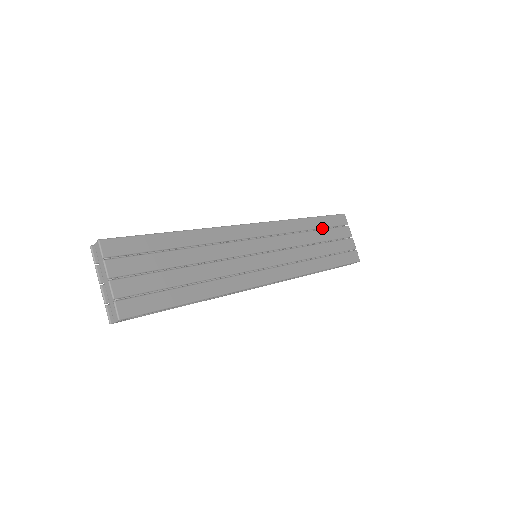
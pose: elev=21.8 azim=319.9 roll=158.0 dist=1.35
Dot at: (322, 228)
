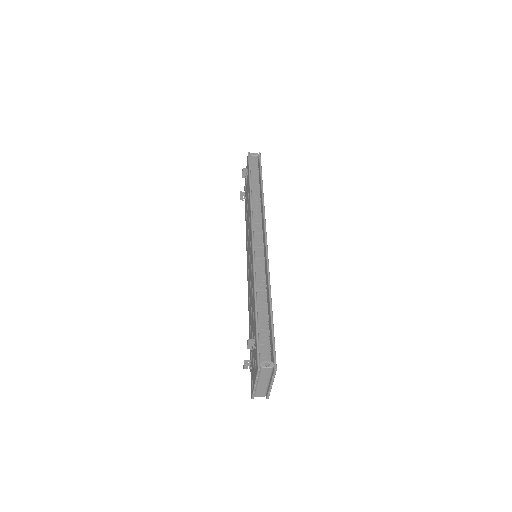
Dot at: occluded
